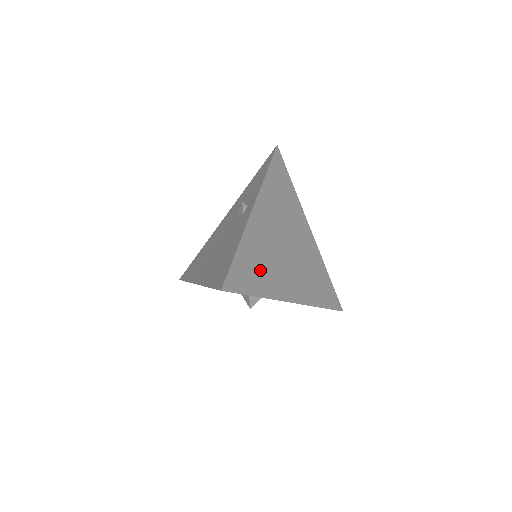
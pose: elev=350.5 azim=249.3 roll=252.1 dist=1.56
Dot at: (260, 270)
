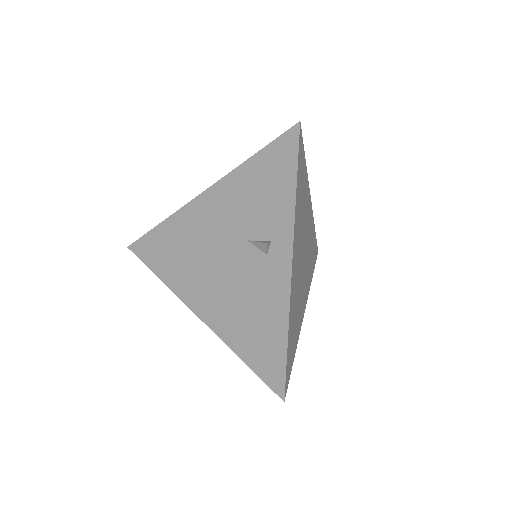
Dot at: (295, 326)
